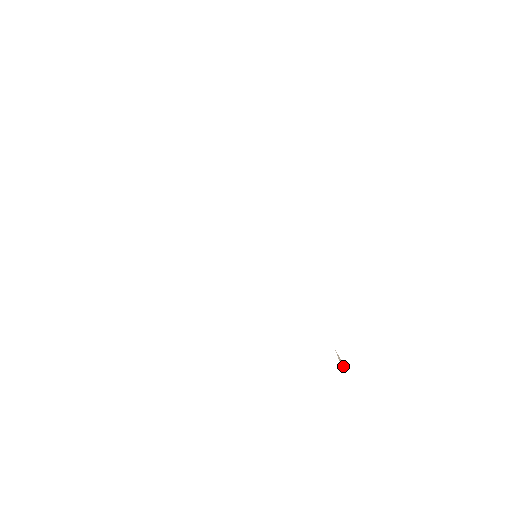
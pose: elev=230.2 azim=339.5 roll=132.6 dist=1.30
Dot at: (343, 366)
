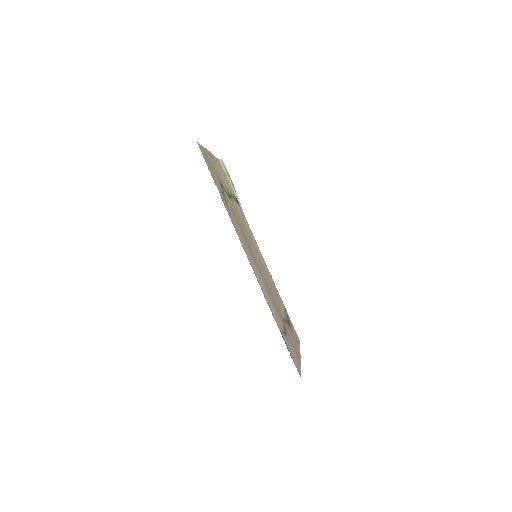
Dot at: (290, 354)
